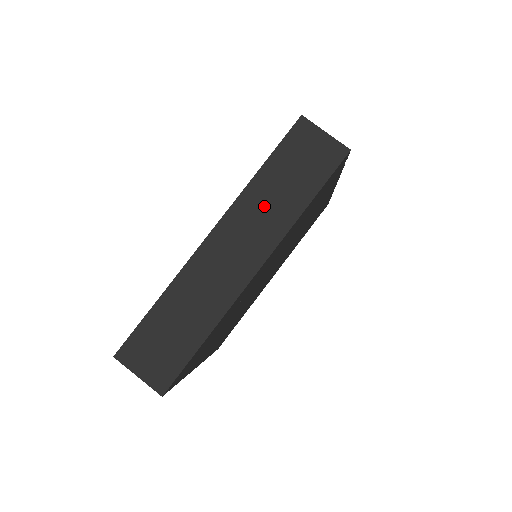
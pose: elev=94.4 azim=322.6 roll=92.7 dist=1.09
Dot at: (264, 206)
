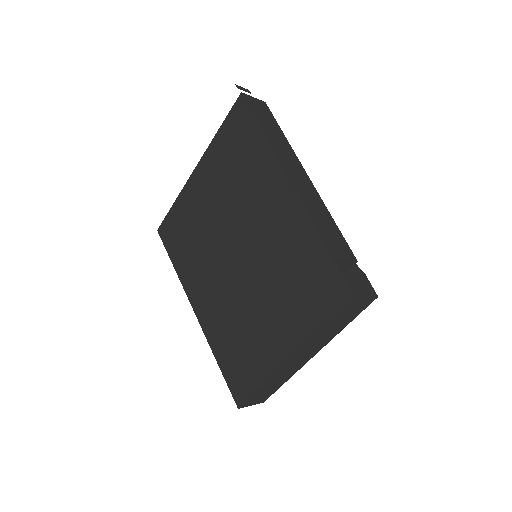
Dot at: (322, 338)
